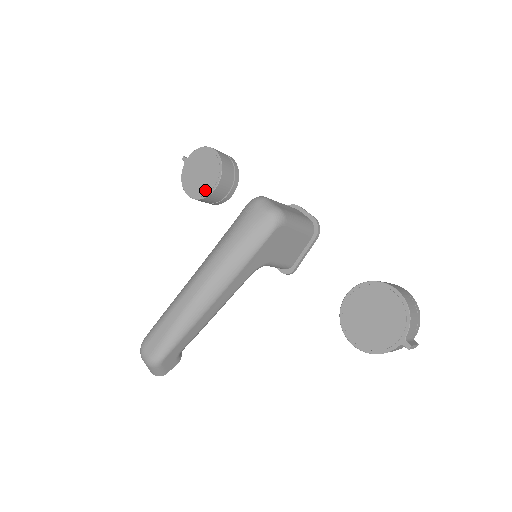
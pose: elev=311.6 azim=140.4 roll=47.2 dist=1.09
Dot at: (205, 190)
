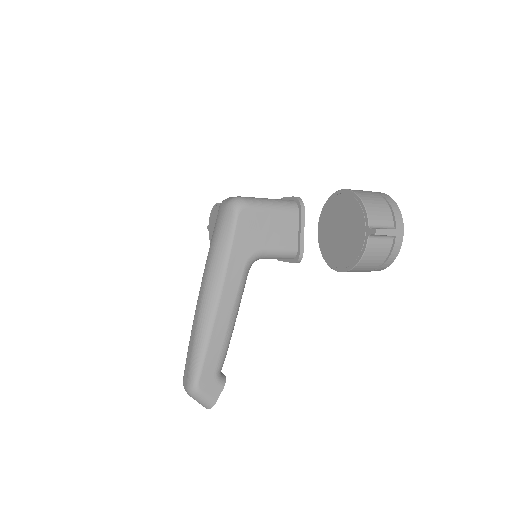
Dot at: occluded
